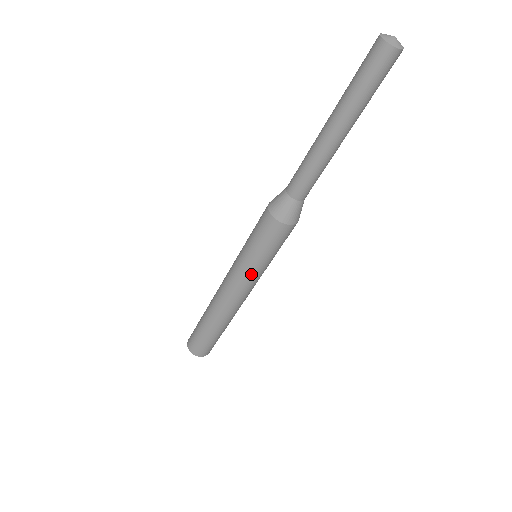
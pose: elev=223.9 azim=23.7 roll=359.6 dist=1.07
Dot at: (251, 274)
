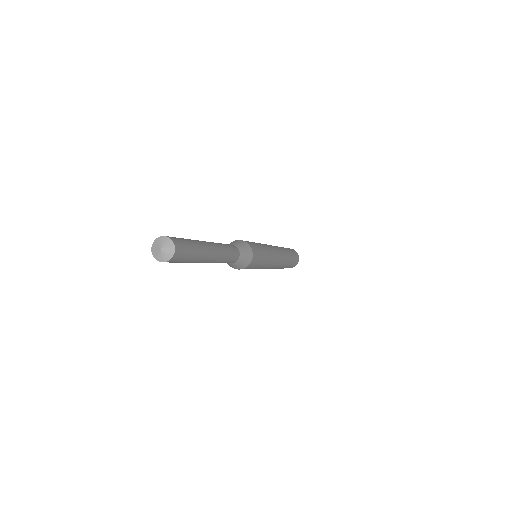
Dot at: (263, 268)
